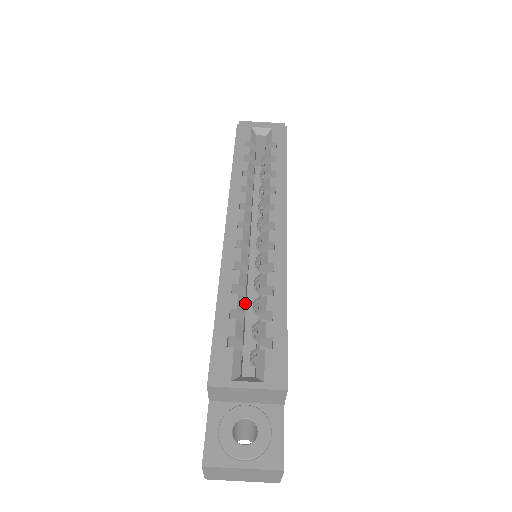
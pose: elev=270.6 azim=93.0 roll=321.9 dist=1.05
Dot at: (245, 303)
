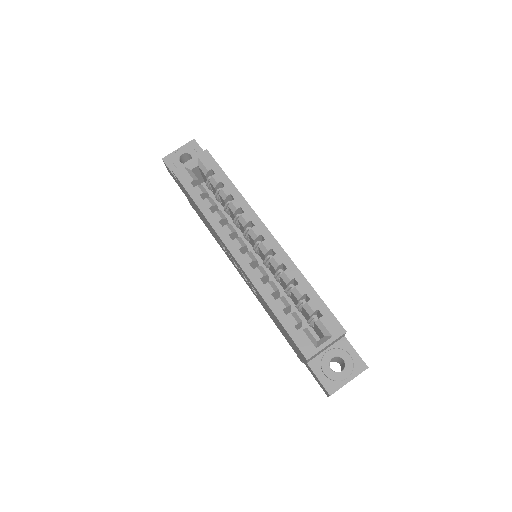
Dot at: (279, 295)
